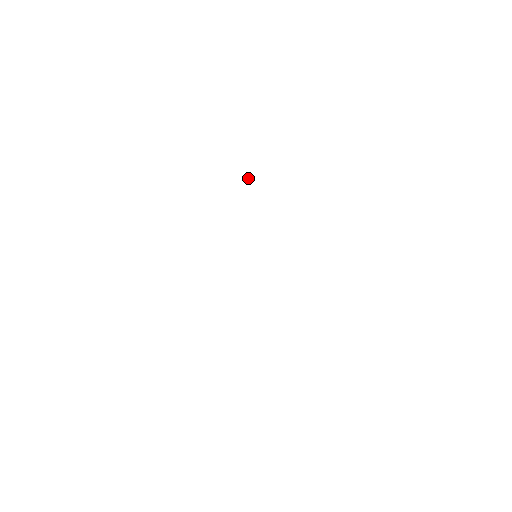
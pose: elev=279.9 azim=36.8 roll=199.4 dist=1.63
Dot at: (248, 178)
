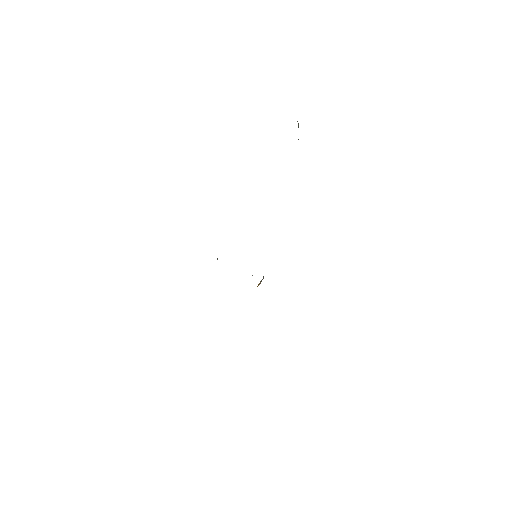
Dot at: occluded
